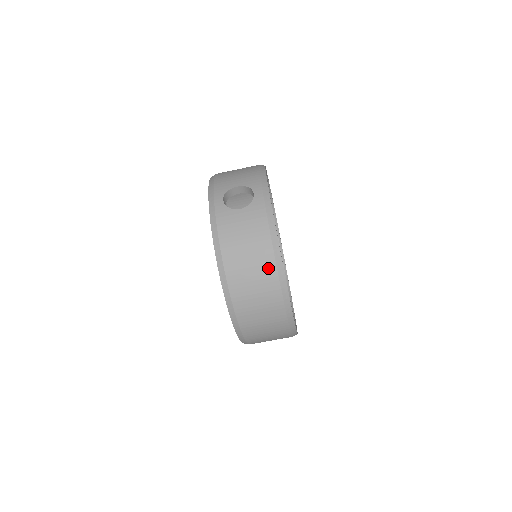
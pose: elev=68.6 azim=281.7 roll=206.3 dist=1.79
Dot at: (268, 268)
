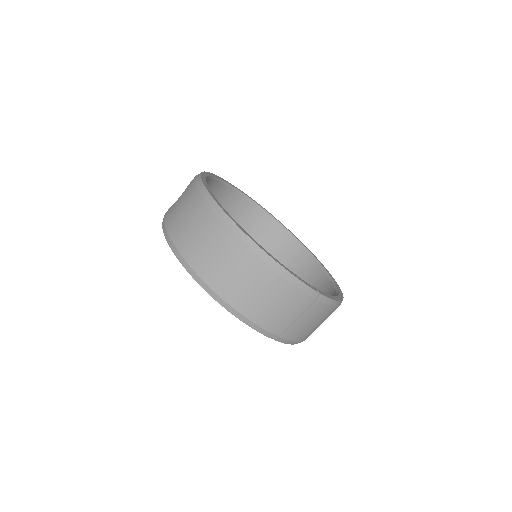
Dot at: (205, 215)
